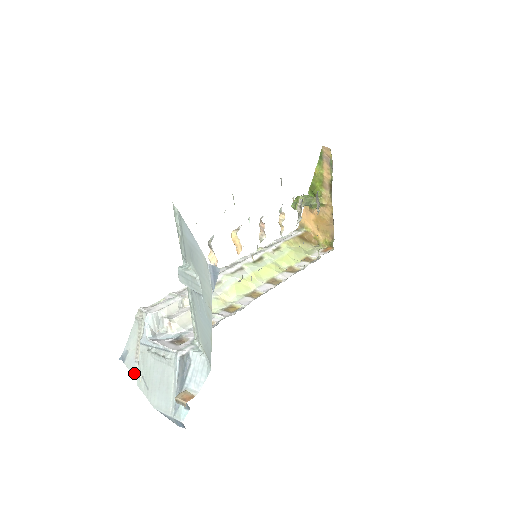
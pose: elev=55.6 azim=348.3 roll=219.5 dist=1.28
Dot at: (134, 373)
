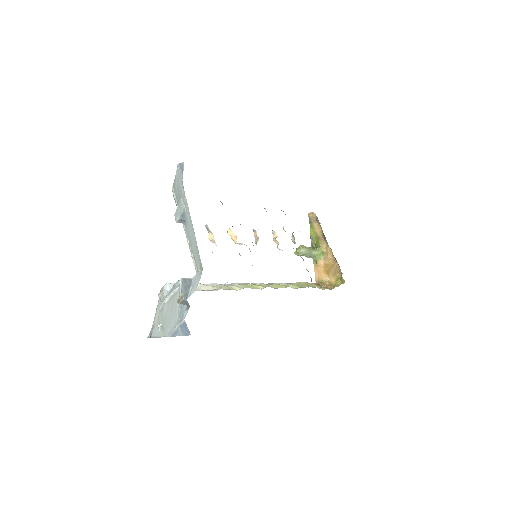
Dot at: occluded
